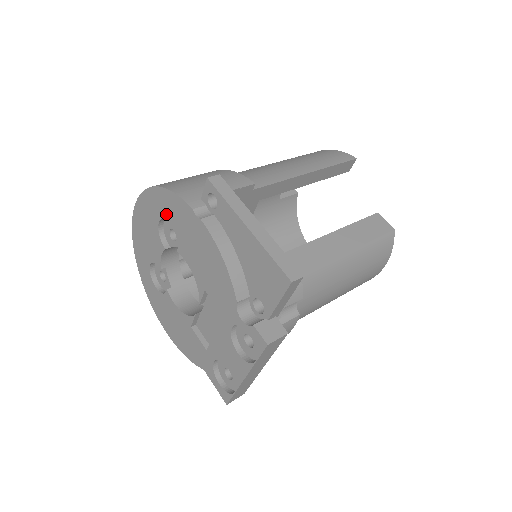
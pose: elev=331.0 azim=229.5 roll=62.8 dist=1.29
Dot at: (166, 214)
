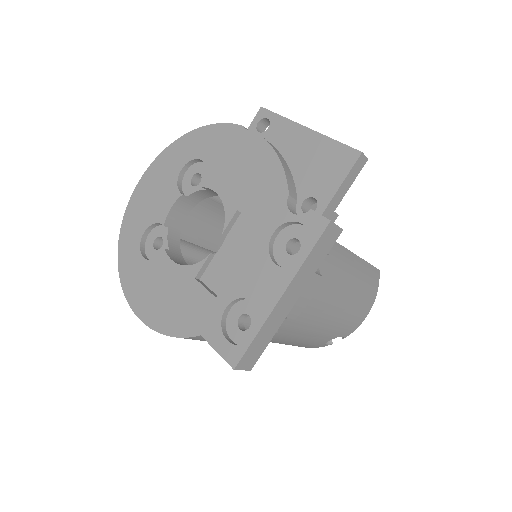
Dot at: (199, 152)
